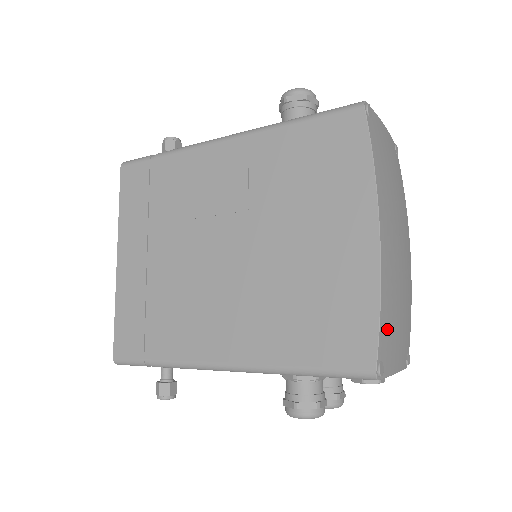
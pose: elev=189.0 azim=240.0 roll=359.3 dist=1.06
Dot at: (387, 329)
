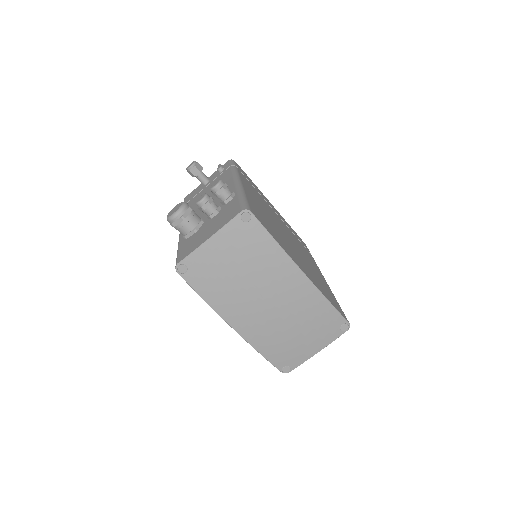
Dot at: (280, 354)
